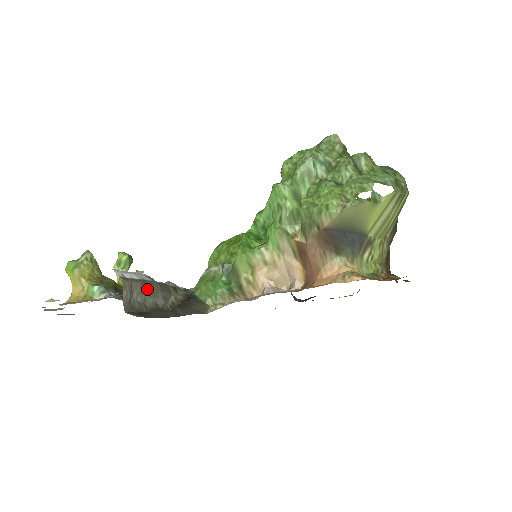
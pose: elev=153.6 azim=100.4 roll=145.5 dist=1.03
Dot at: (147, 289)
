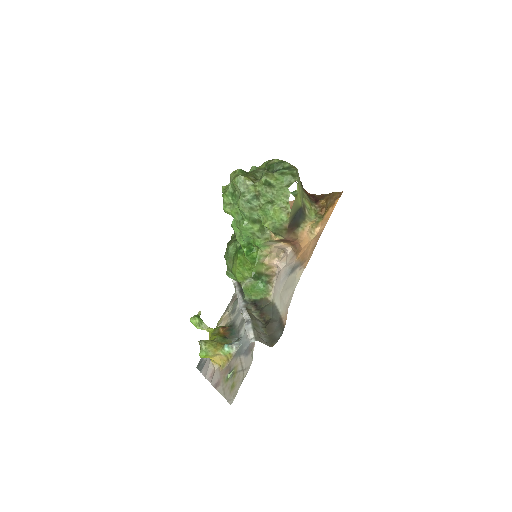
Dot at: (257, 328)
